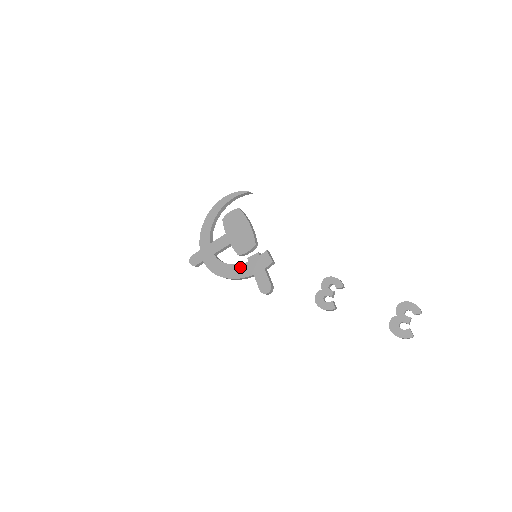
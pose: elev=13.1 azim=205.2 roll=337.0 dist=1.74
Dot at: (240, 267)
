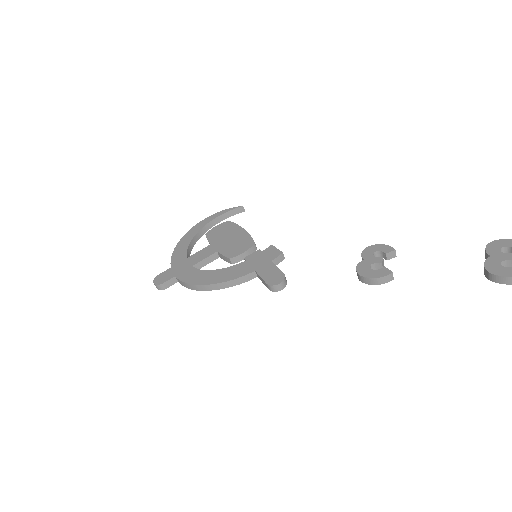
Dot at: (233, 268)
